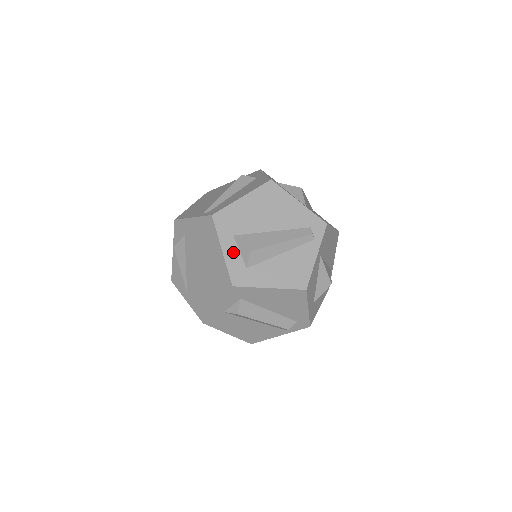
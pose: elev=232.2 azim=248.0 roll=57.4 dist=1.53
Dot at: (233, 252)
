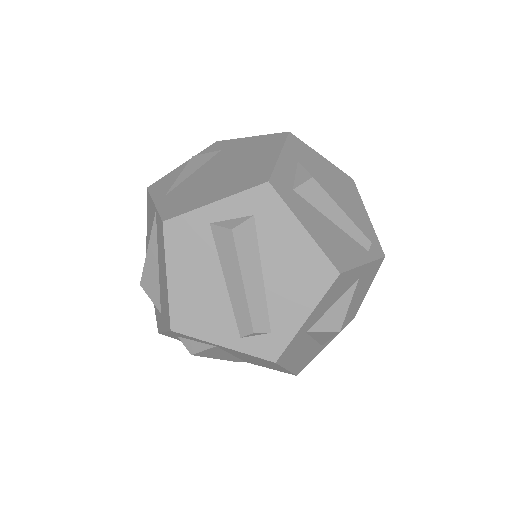
Dot at: (289, 167)
